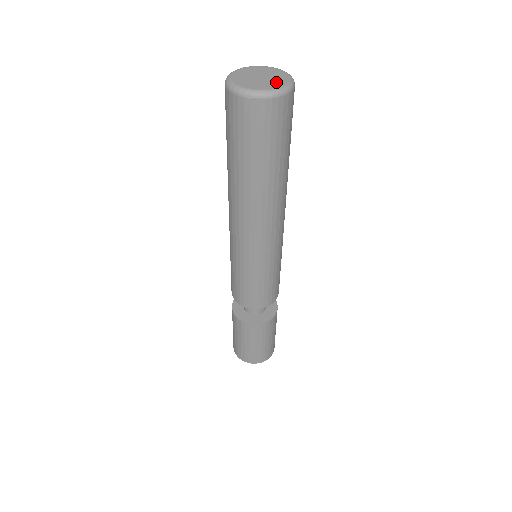
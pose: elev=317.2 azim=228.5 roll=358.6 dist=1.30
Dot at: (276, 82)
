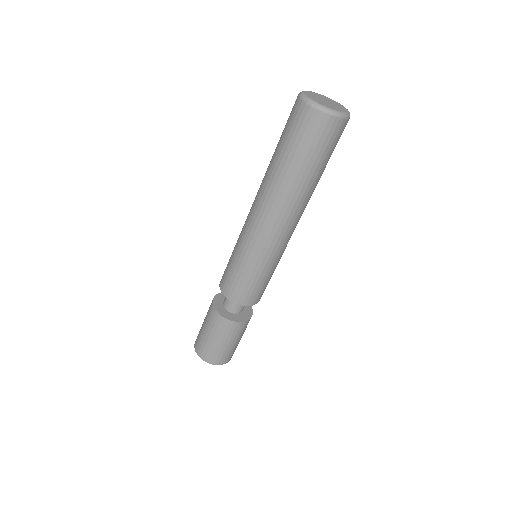
Dot at: (337, 108)
